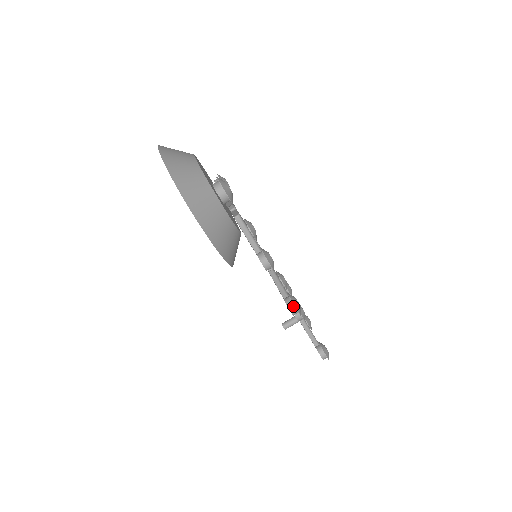
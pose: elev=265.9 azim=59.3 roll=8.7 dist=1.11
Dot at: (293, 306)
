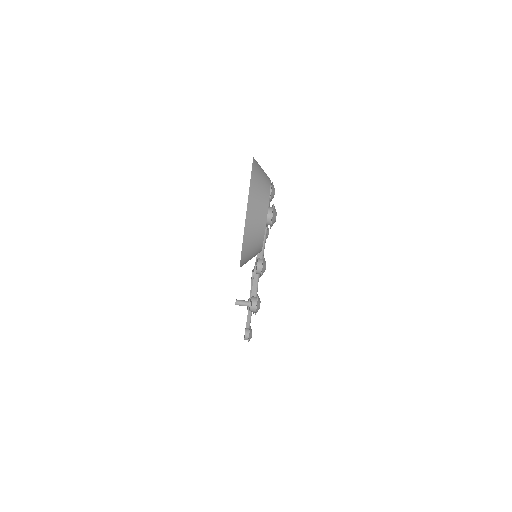
Dot at: (255, 306)
